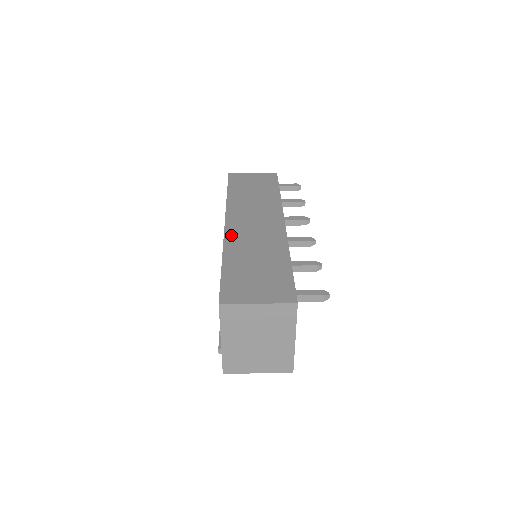
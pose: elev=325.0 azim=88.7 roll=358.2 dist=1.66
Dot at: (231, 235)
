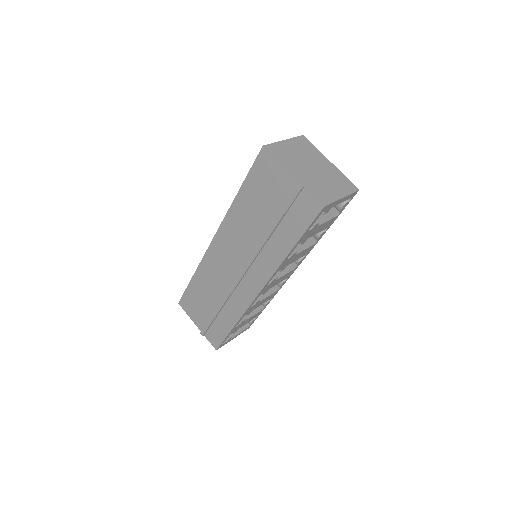
Dot at: occluded
